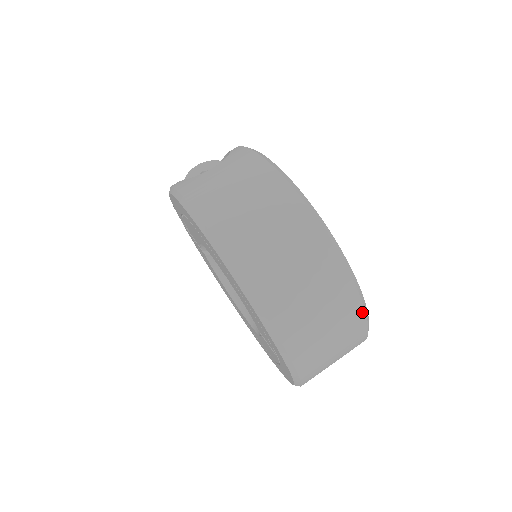
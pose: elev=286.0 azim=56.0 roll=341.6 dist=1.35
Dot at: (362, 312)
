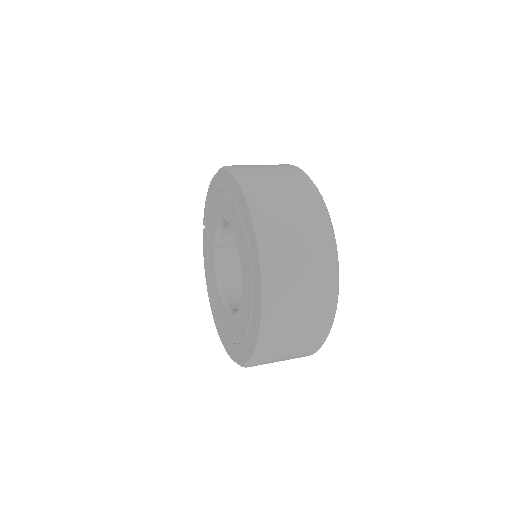
Dot at: (335, 282)
